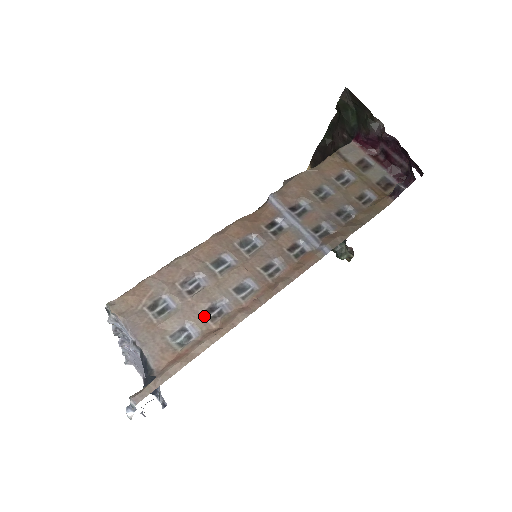
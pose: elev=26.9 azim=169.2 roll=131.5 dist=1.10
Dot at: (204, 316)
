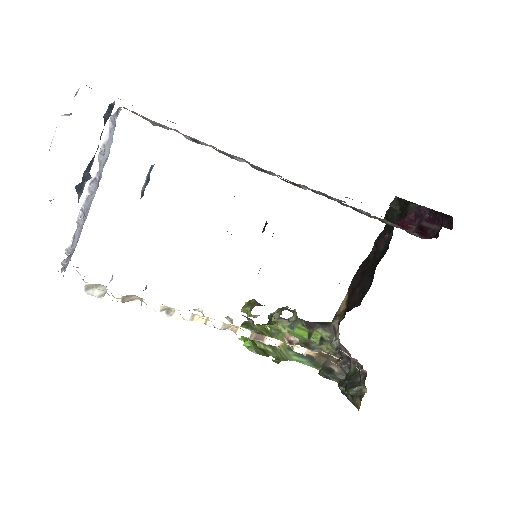
Dot at: (186, 136)
